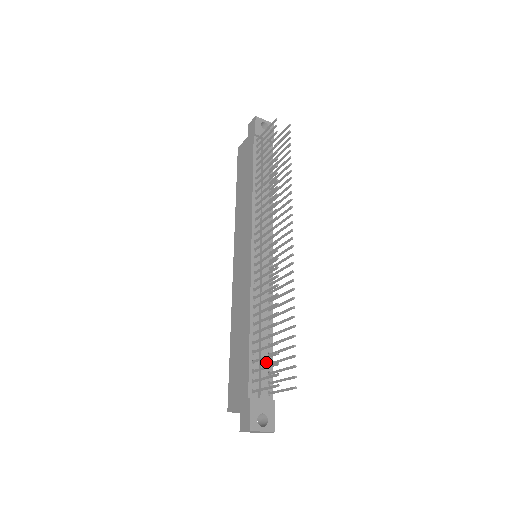
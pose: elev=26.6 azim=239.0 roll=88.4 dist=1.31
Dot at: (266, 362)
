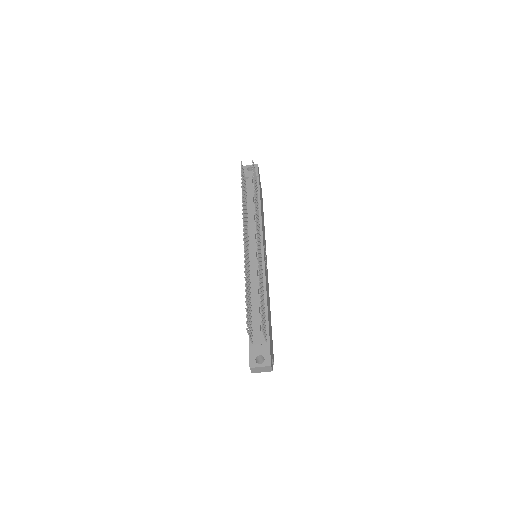
Dot at: occluded
